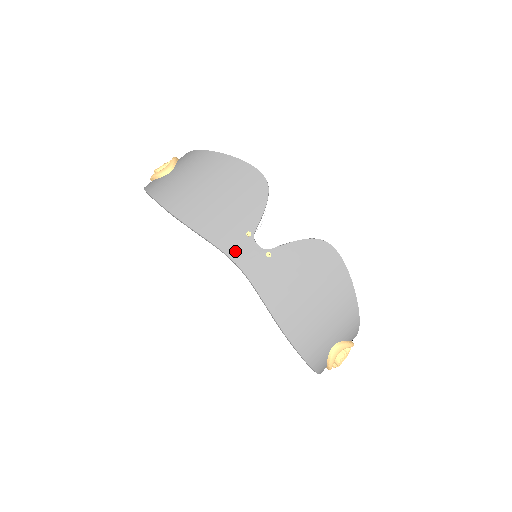
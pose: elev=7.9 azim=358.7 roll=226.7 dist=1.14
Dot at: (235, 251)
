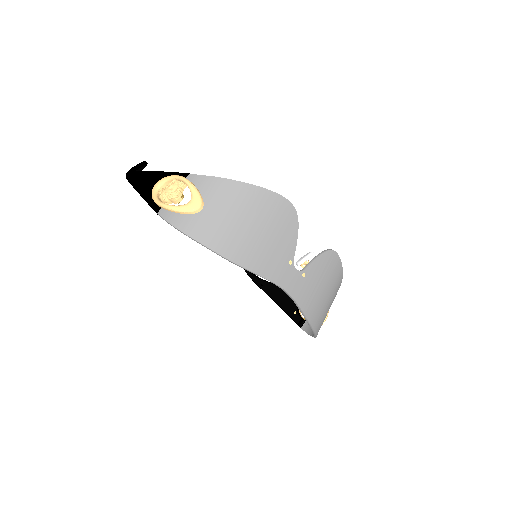
Dot at: (284, 280)
